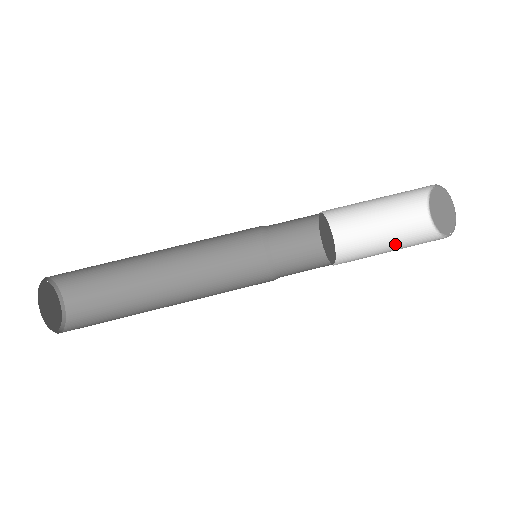
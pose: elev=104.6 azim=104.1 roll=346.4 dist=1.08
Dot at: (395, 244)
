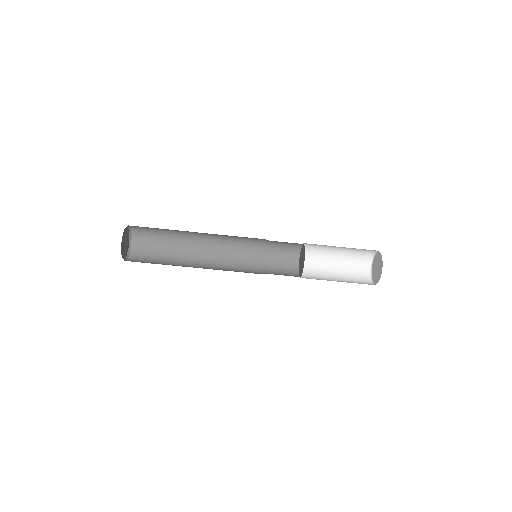
Dot at: (342, 274)
